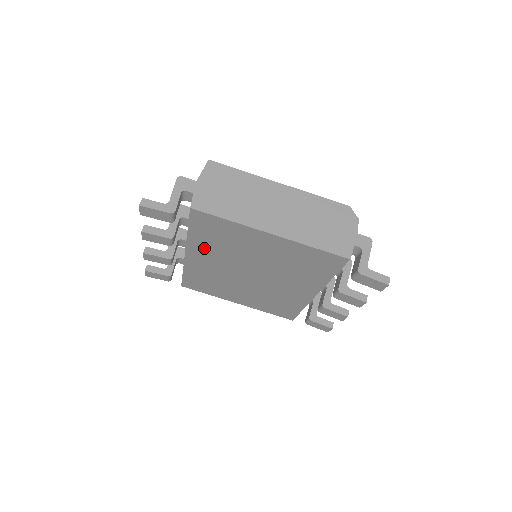
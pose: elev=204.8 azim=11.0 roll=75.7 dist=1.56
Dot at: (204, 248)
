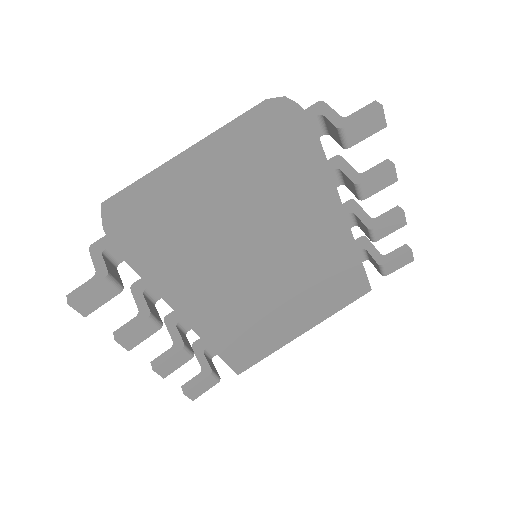
Dot at: (191, 292)
